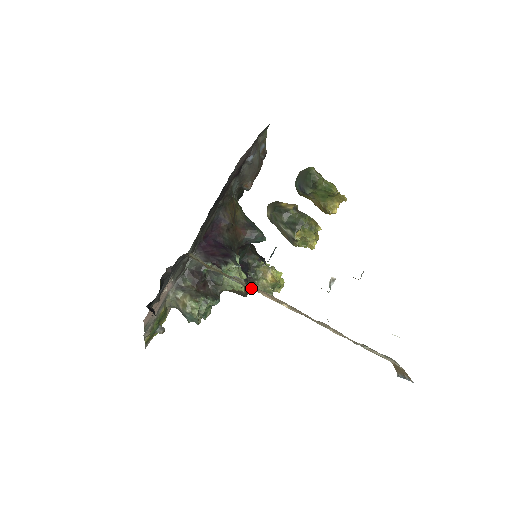
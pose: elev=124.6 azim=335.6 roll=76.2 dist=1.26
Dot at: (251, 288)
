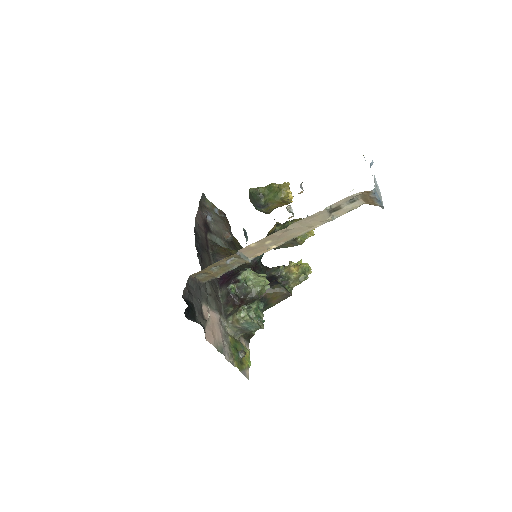
Dot at: (239, 254)
